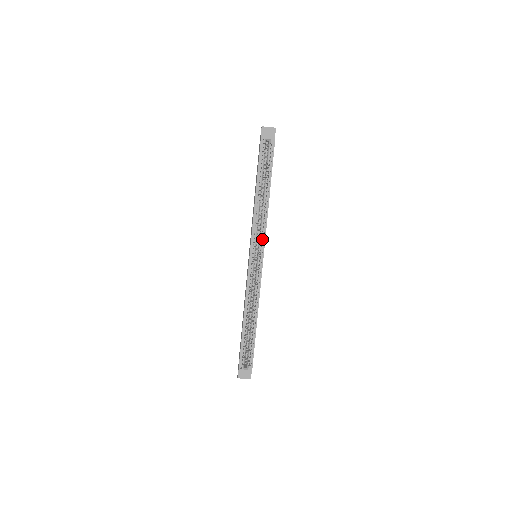
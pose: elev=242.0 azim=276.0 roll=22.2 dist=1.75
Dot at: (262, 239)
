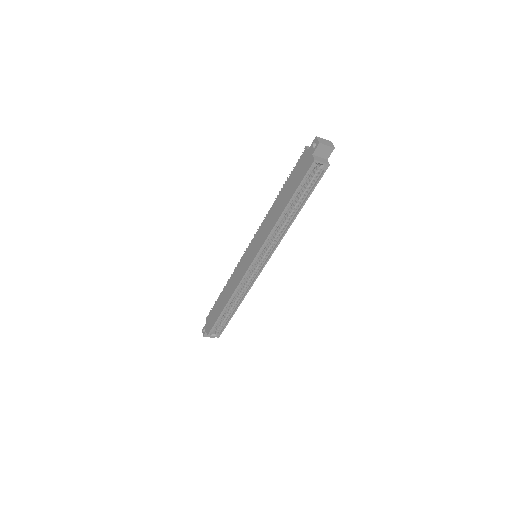
Dot at: (270, 251)
